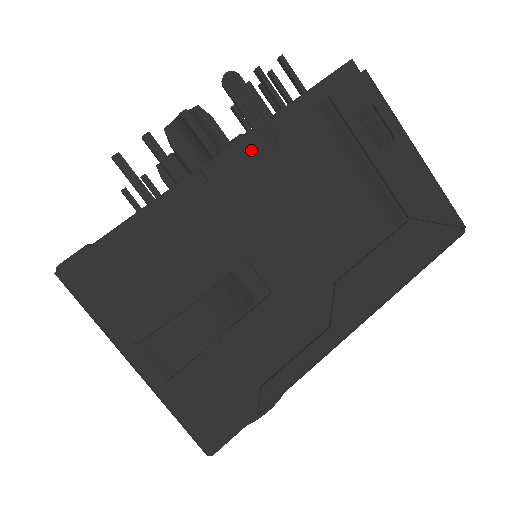
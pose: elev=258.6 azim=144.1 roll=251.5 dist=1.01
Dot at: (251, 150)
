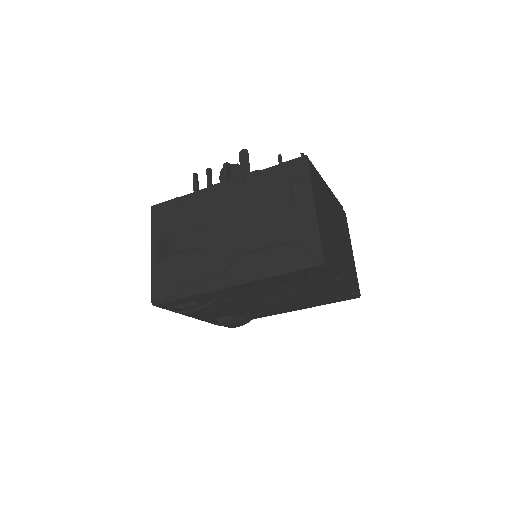
Dot at: (235, 183)
